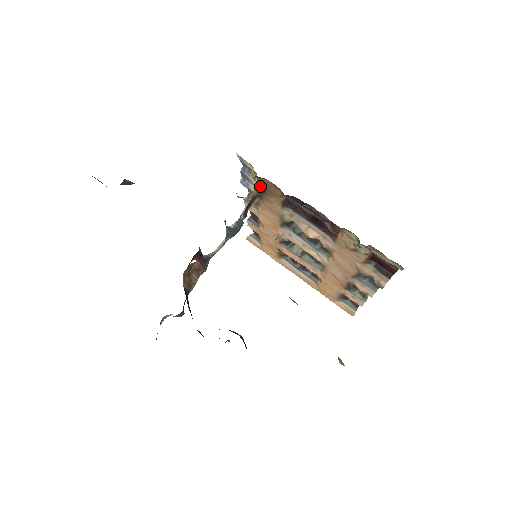
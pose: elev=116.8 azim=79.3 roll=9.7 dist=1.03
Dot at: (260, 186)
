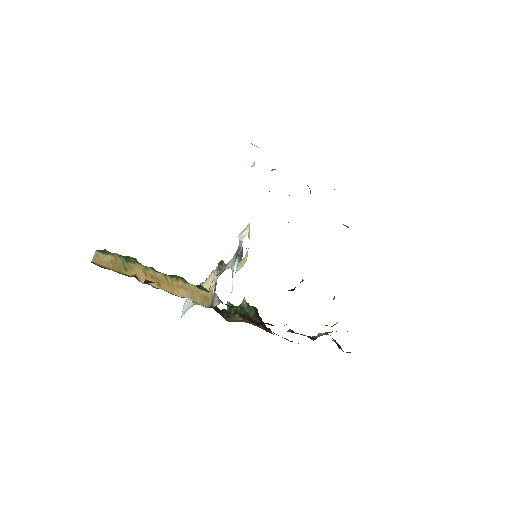
Dot at: occluded
